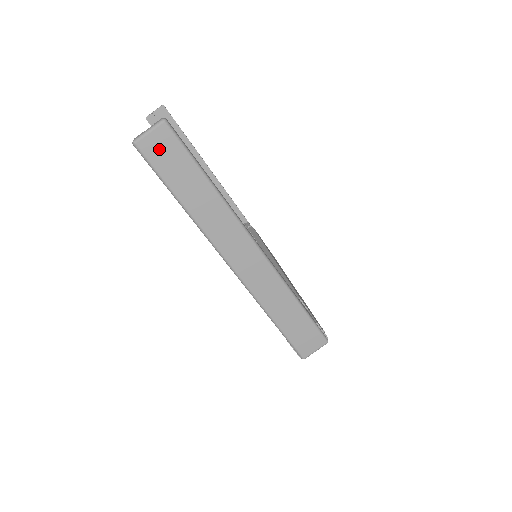
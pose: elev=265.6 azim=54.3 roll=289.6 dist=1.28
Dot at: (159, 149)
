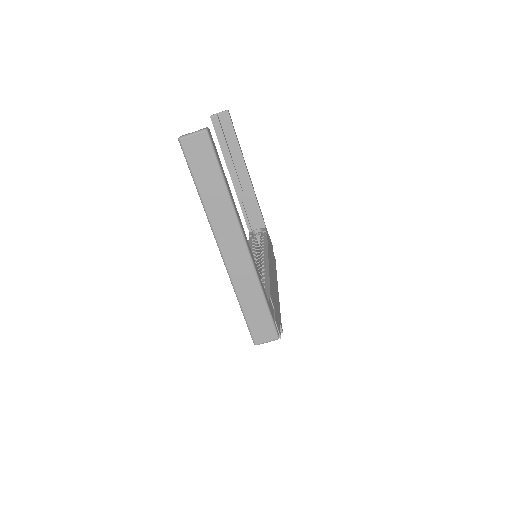
Dot at: (196, 149)
